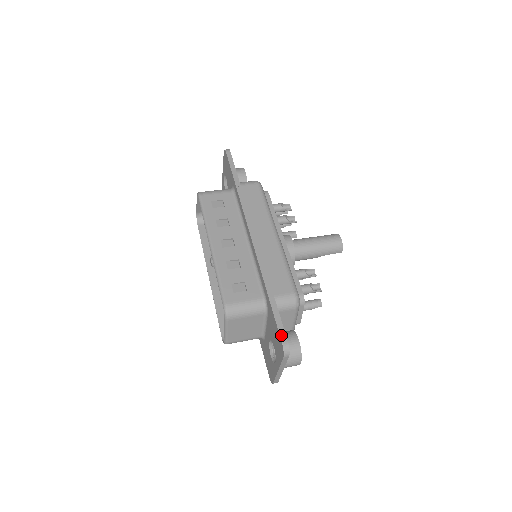
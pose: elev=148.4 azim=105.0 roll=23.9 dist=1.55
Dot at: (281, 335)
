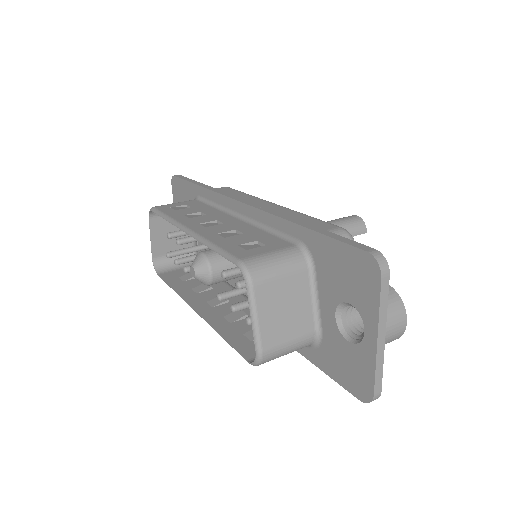
Dot at: (358, 246)
